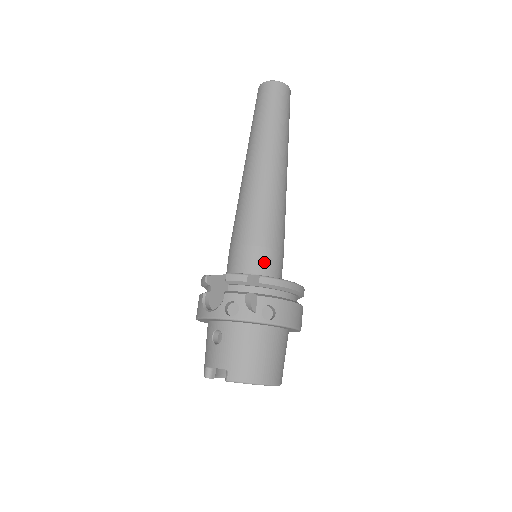
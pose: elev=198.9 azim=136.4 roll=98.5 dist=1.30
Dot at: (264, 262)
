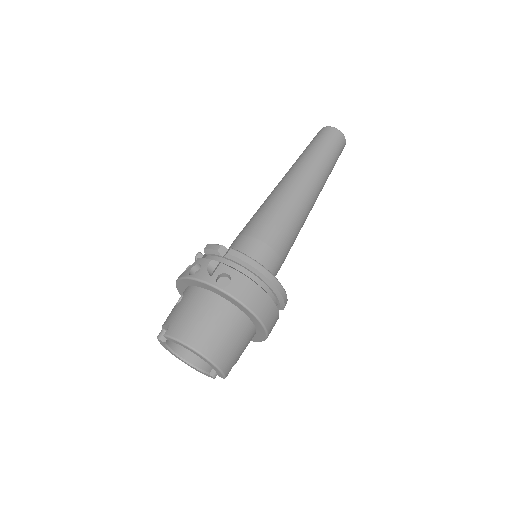
Dot at: (251, 250)
